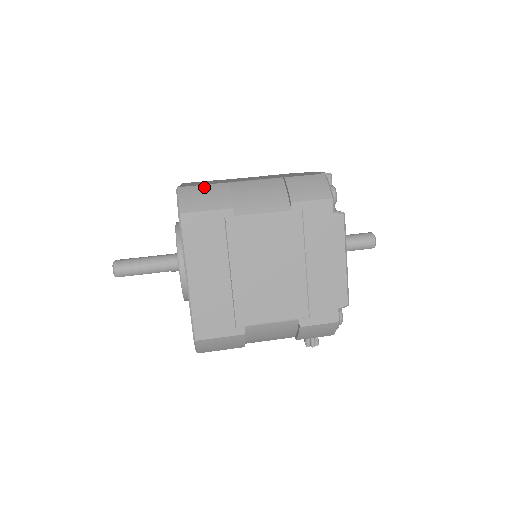
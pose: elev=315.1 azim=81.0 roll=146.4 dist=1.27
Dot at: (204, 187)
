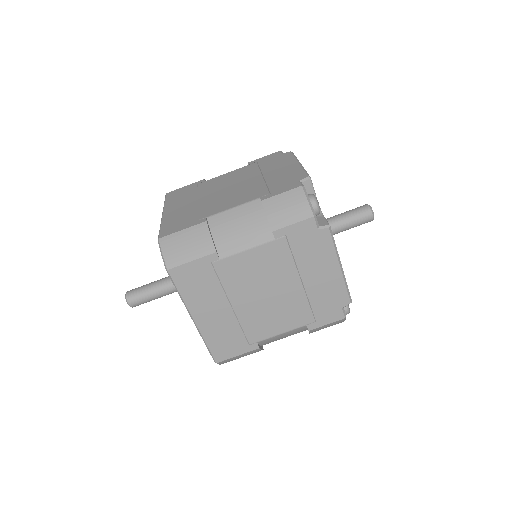
Dot at: (183, 233)
